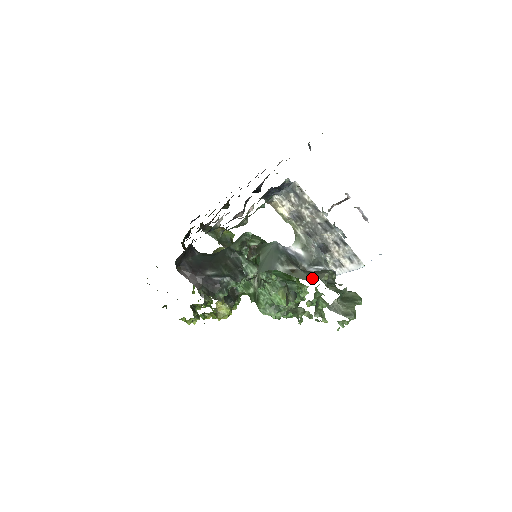
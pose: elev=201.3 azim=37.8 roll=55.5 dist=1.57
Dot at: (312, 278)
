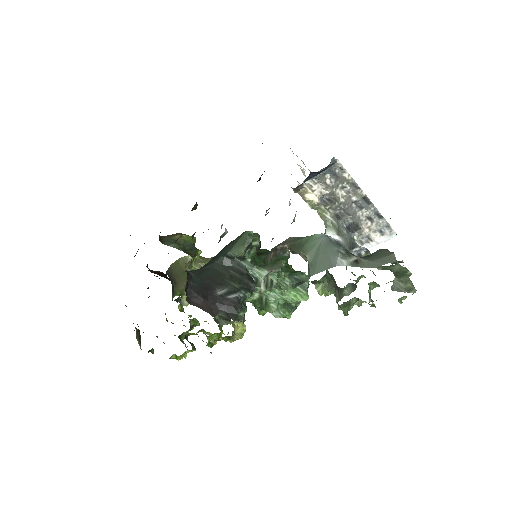
Dot at: (383, 263)
